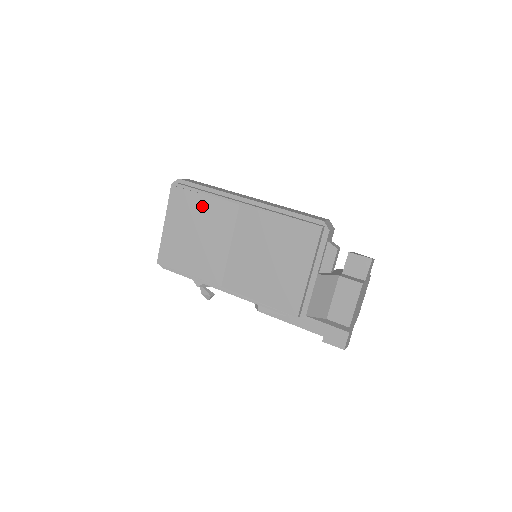
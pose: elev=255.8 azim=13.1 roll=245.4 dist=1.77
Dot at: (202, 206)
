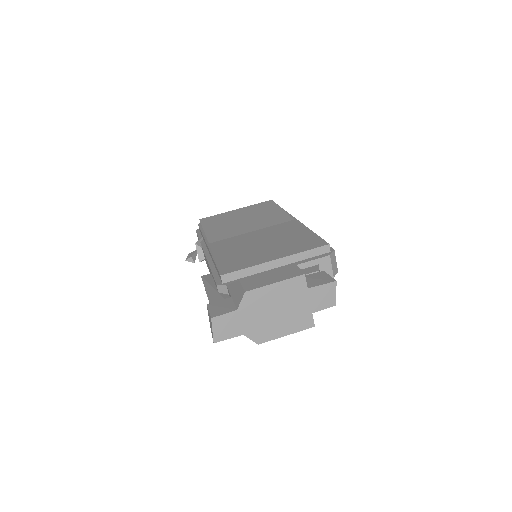
Dot at: (272, 212)
